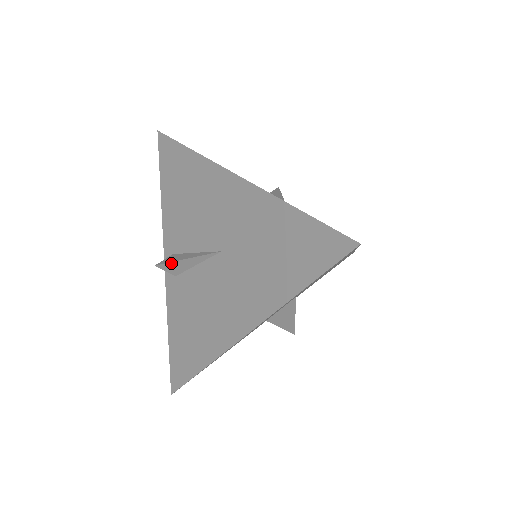
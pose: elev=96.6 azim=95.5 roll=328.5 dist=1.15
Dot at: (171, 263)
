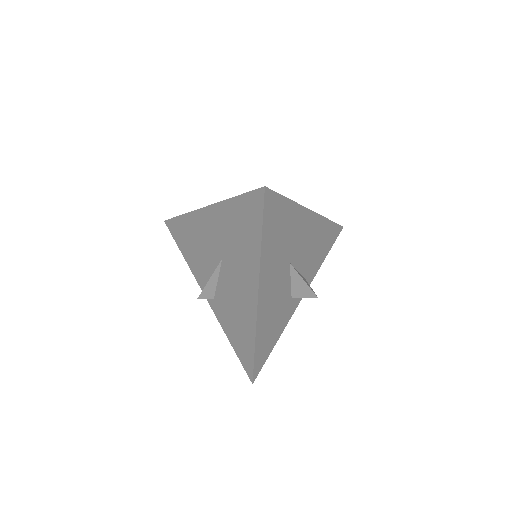
Dot at: (204, 290)
